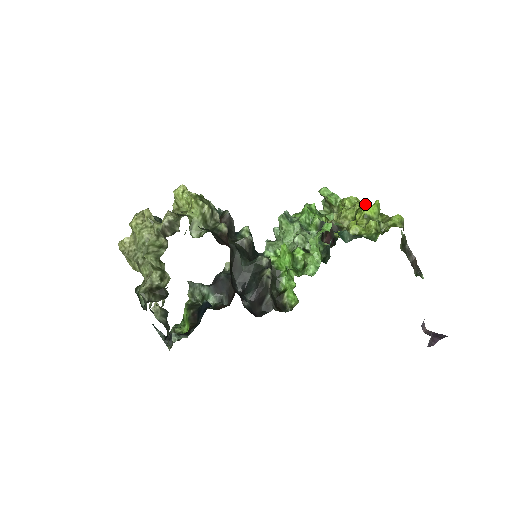
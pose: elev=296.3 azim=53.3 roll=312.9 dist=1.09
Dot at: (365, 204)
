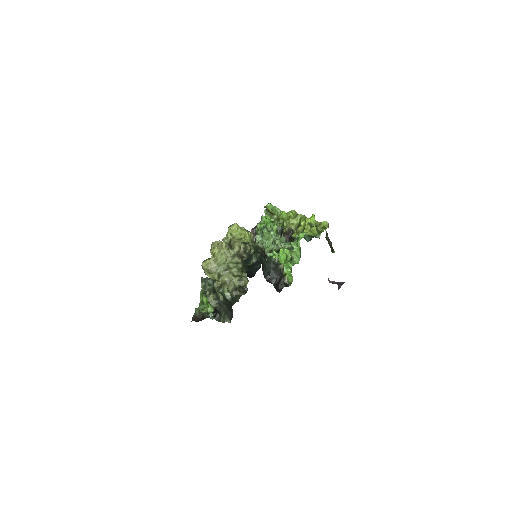
Dot at: (304, 215)
